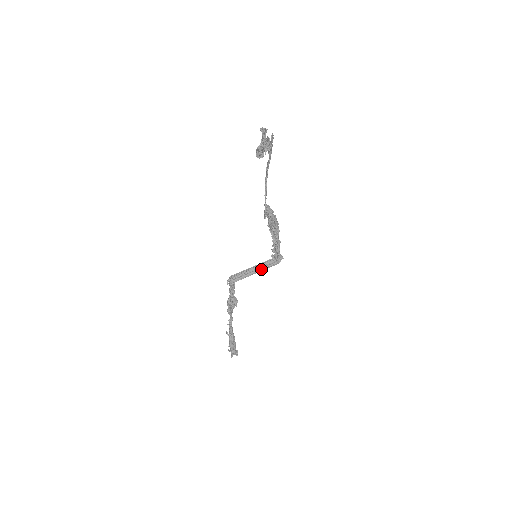
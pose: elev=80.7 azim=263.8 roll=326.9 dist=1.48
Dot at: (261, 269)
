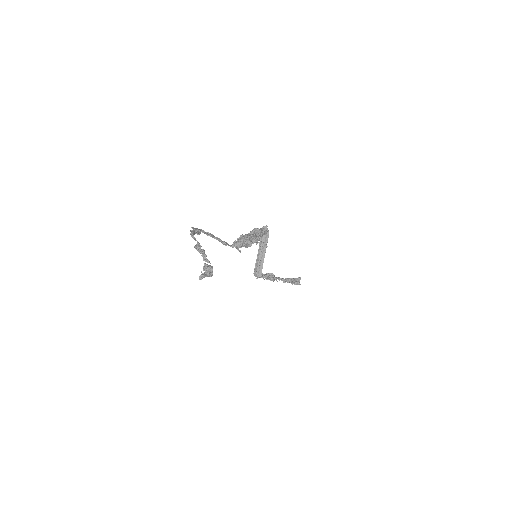
Dot at: (264, 249)
